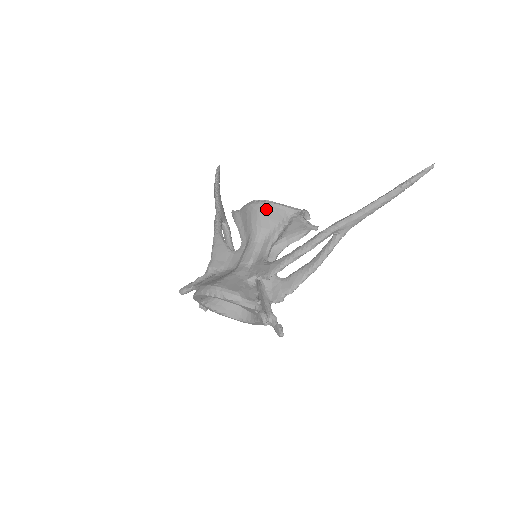
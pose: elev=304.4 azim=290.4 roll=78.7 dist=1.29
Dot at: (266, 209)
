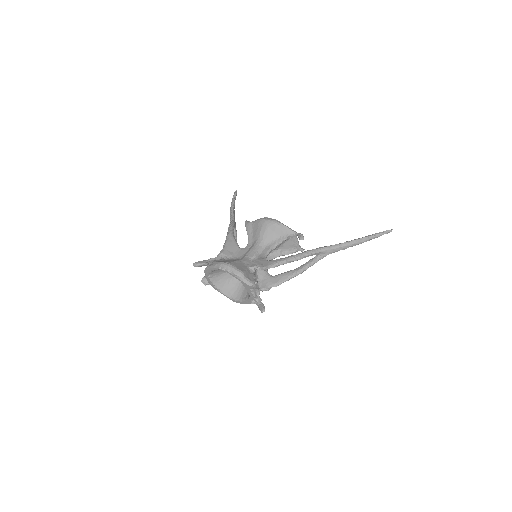
Dot at: (274, 225)
